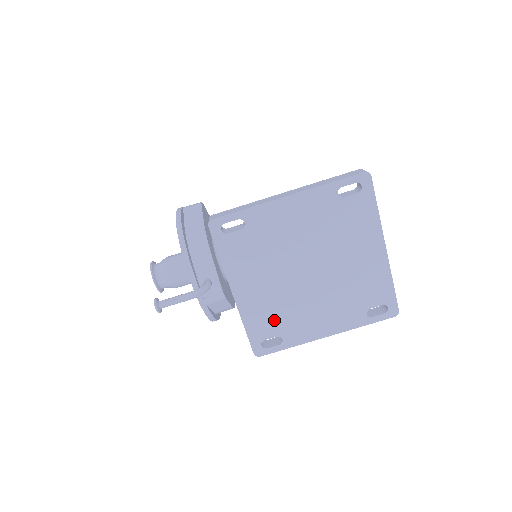
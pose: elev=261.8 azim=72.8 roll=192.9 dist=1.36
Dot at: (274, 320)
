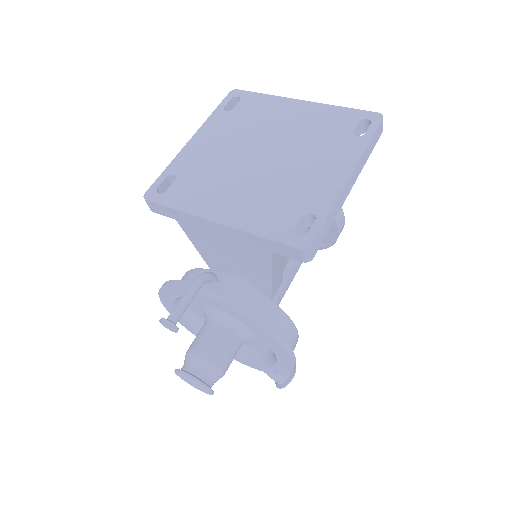
Dot at: (282, 208)
